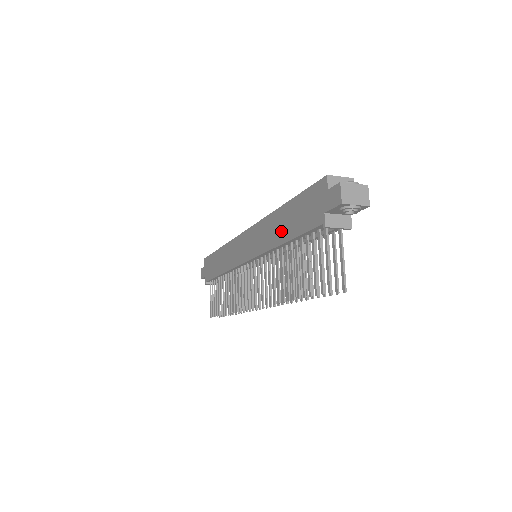
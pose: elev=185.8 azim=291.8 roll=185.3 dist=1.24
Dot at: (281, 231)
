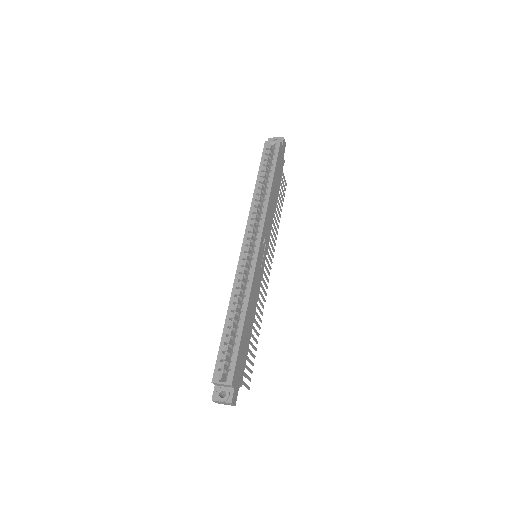
Dot at: occluded
